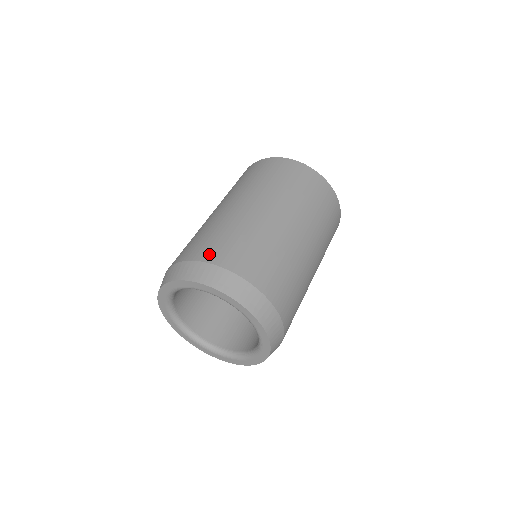
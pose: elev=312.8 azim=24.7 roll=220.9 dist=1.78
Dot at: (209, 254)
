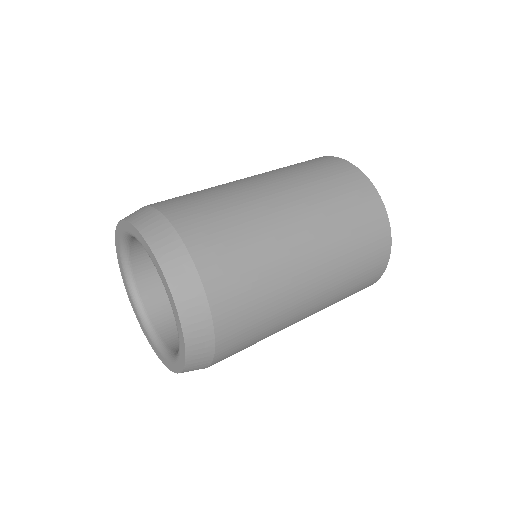
Dot at: (175, 209)
